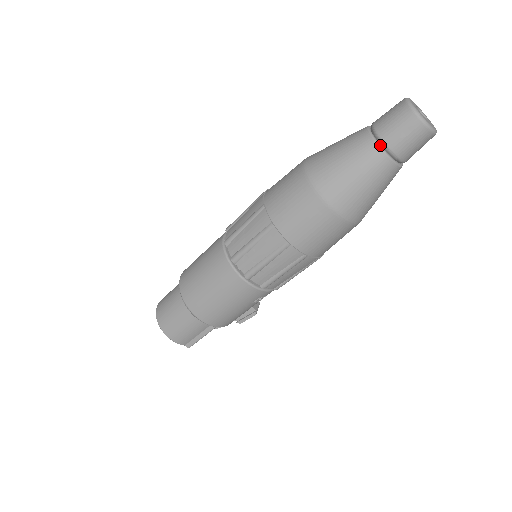
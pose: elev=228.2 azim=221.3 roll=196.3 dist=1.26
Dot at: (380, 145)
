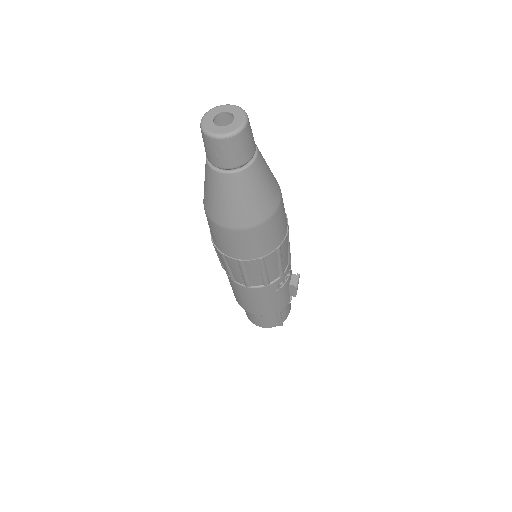
Dot at: (216, 169)
